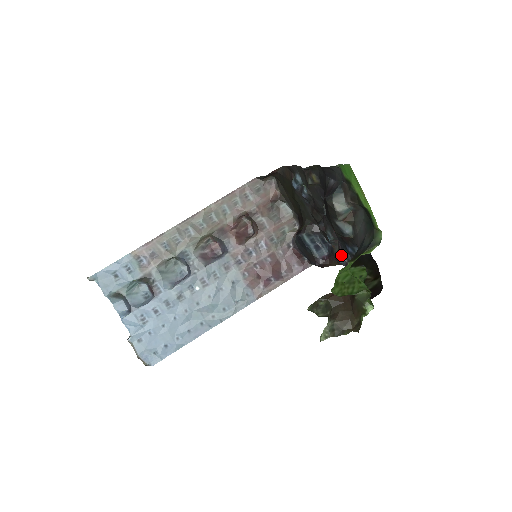
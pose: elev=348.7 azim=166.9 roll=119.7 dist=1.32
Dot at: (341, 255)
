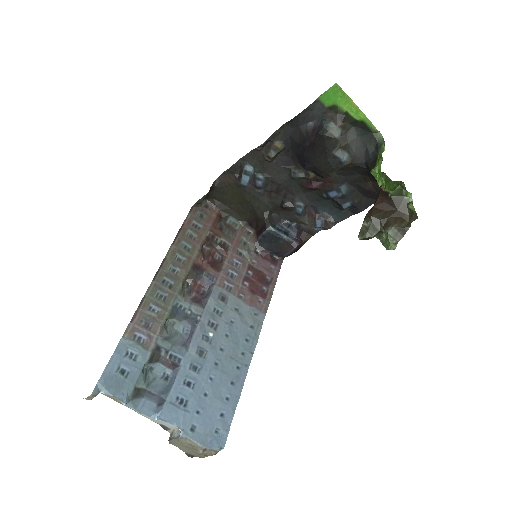
Dot at: (318, 217)
